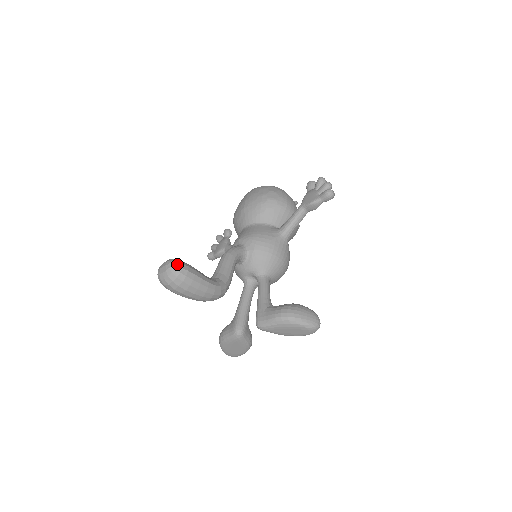
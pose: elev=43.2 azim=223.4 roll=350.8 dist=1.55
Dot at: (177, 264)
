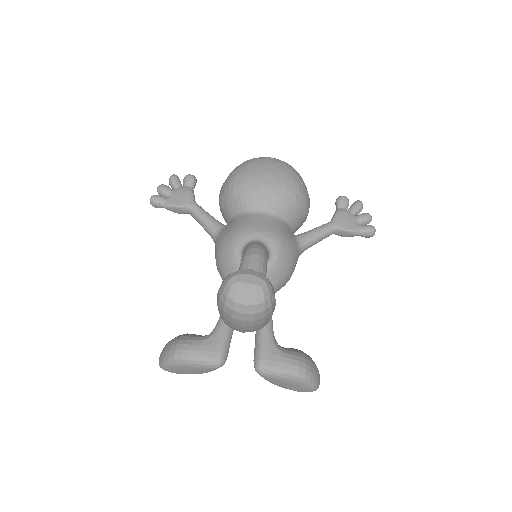
Dot at: (272, 289)
